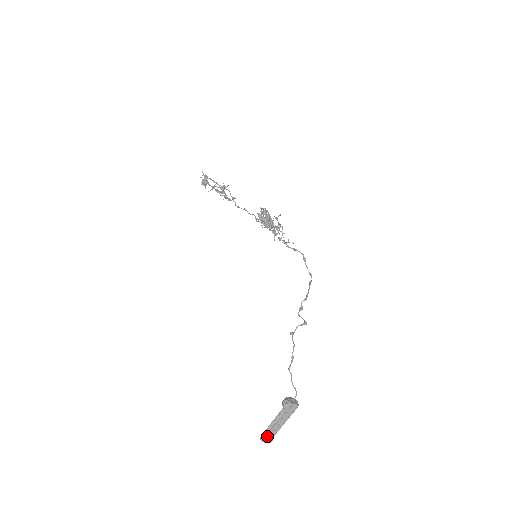
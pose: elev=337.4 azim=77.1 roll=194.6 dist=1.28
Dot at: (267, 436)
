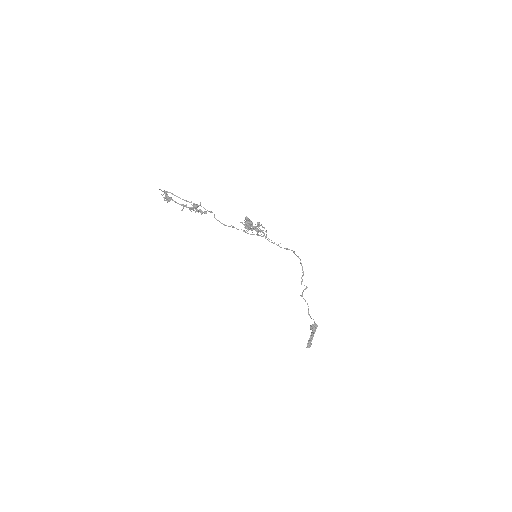
Dot at: (310, 346)
